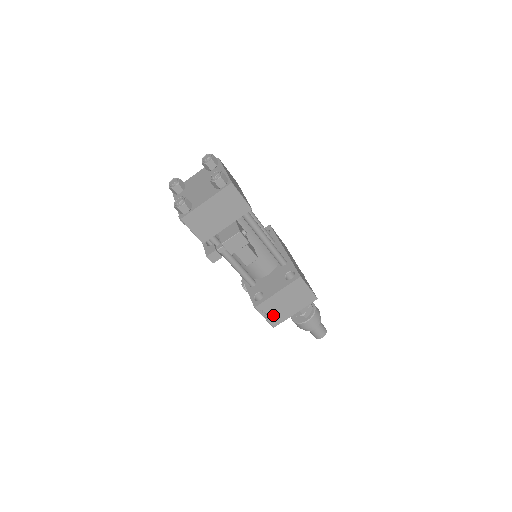
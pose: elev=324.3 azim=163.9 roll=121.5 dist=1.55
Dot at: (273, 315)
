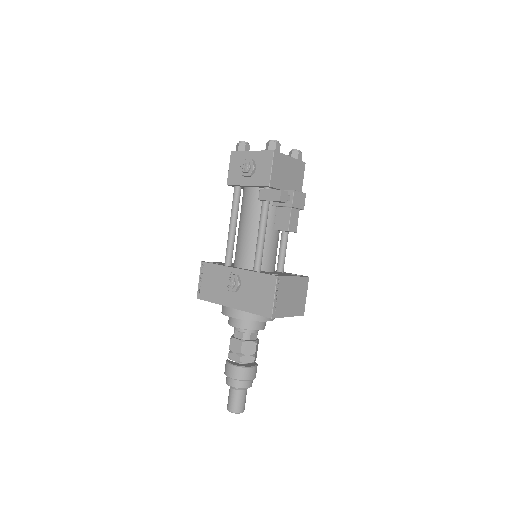
Dot at: (279, 301)
